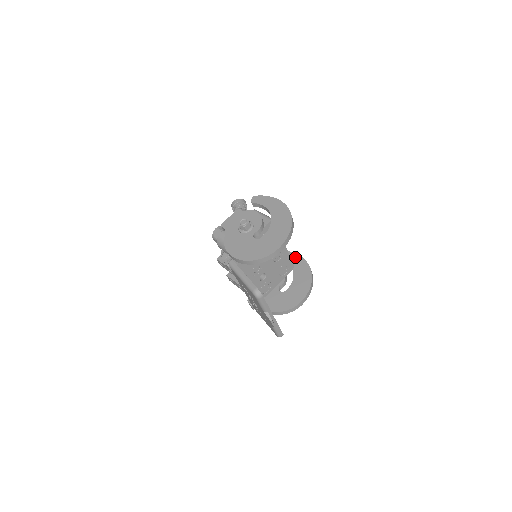
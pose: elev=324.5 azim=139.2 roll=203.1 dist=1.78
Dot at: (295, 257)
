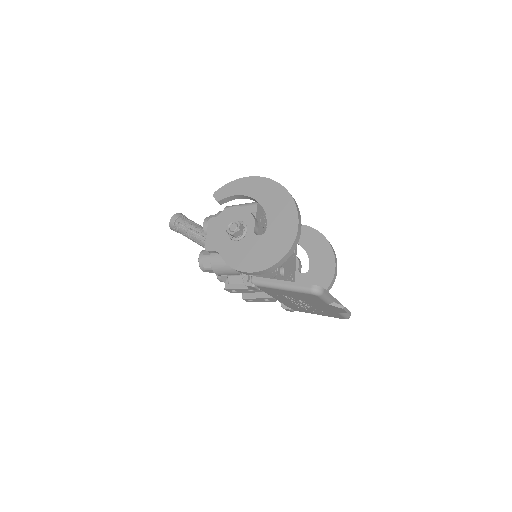
Dot at: occluded
